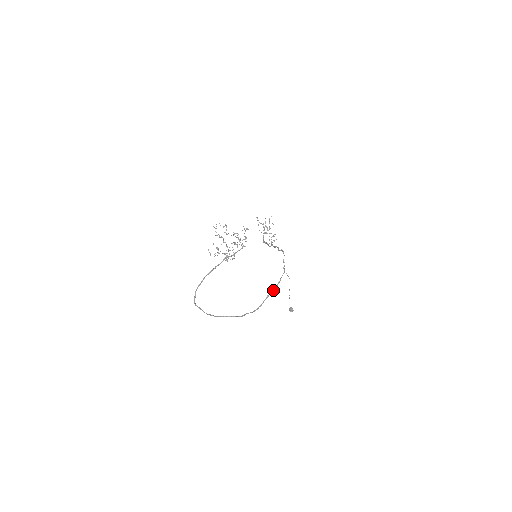
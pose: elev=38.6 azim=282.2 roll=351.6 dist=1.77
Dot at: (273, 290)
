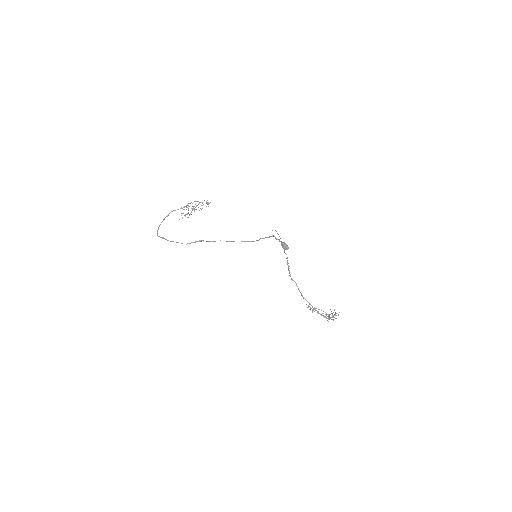
Dot at: occluded
